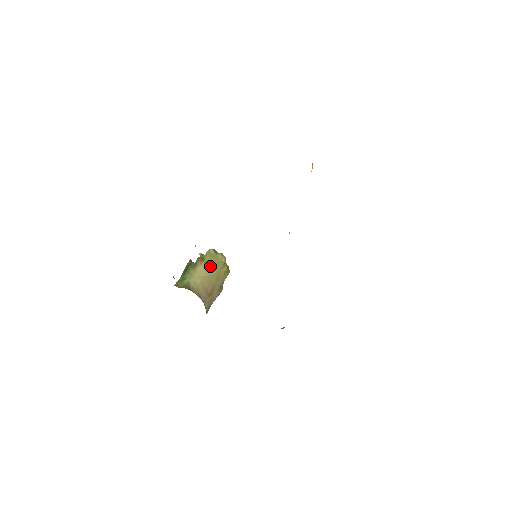
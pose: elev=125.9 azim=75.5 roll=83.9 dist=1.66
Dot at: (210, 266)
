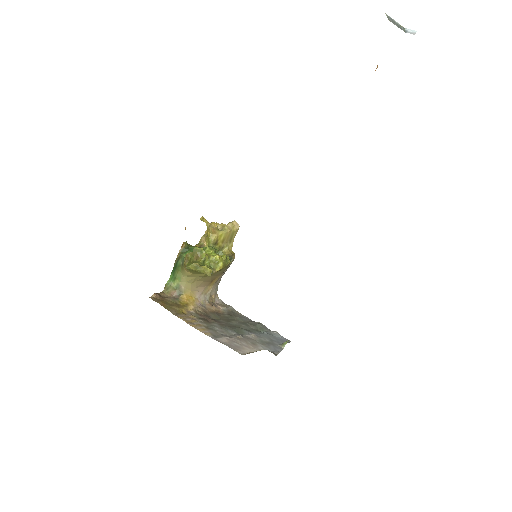
Dot at: (197, 273)
